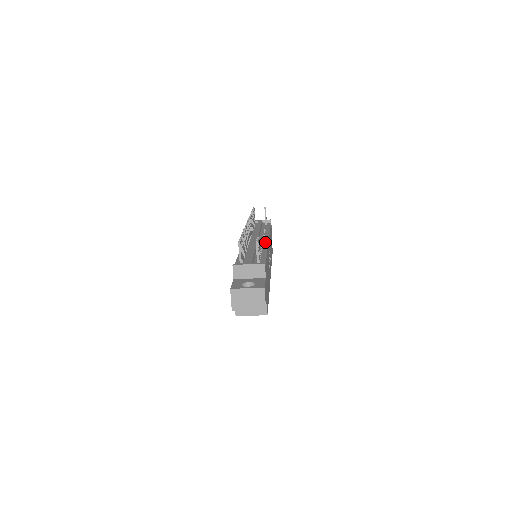
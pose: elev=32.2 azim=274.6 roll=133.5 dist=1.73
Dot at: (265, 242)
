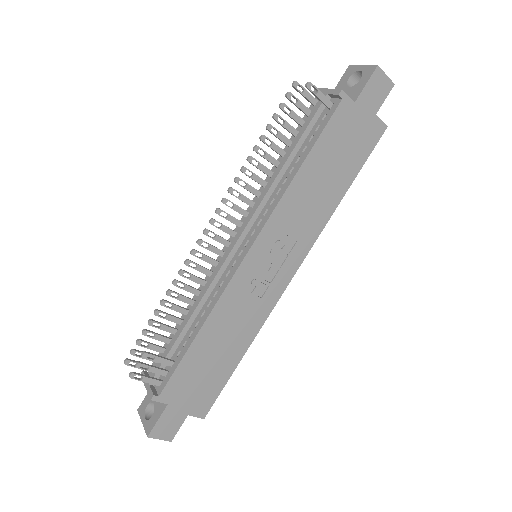
Dot at: (235, 265)
